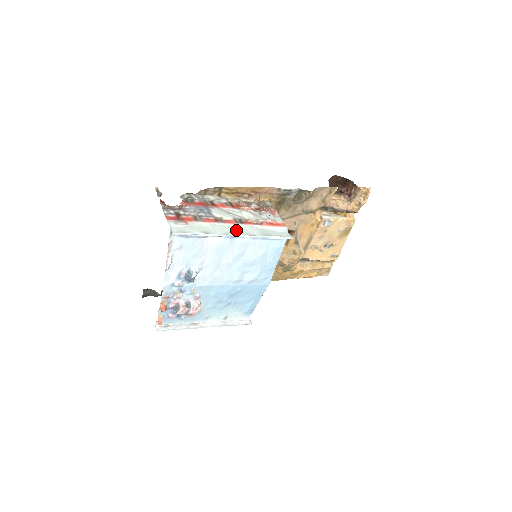
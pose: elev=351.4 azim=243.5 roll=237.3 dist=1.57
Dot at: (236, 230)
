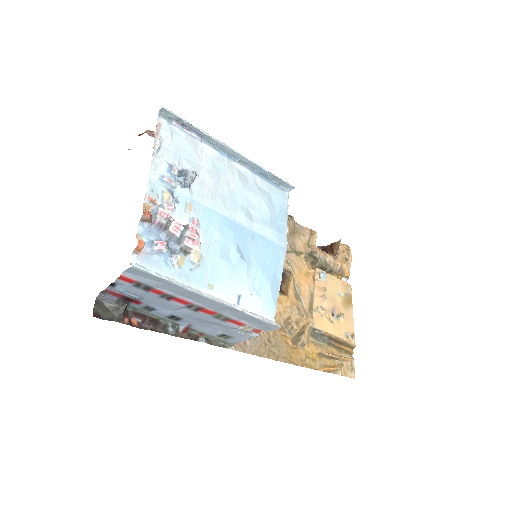
Dot at: (230, 156)
